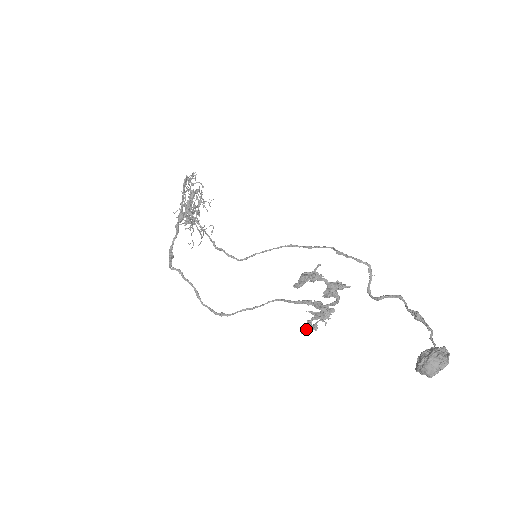
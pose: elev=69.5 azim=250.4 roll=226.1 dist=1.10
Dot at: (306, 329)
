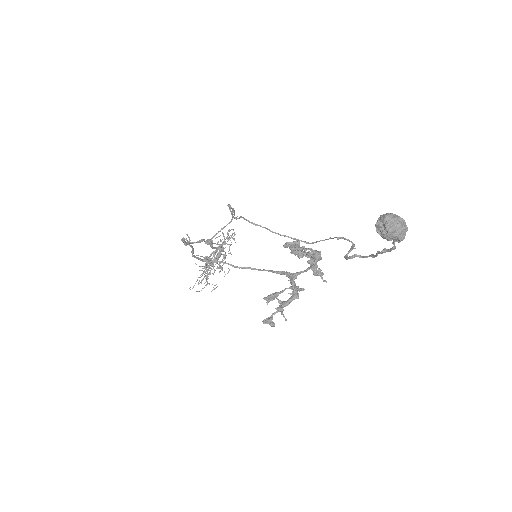
Dot at: (271, 294)
